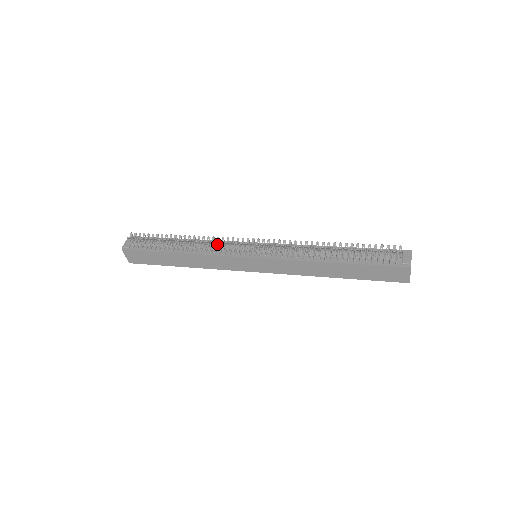
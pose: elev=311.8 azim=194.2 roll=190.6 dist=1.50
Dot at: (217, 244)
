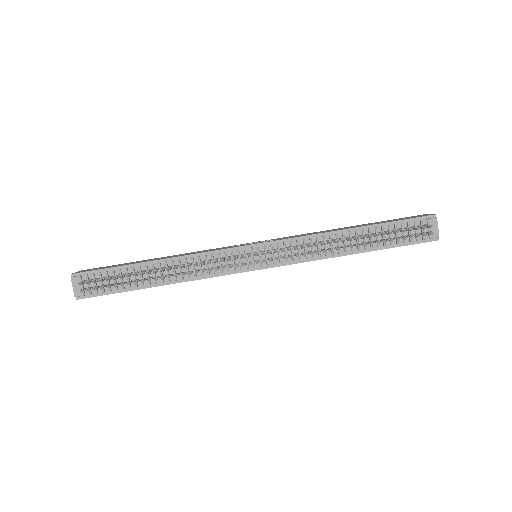
Dot at: (204, 259)
